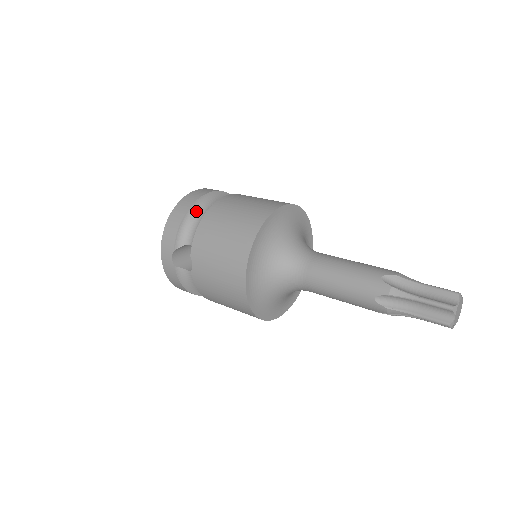
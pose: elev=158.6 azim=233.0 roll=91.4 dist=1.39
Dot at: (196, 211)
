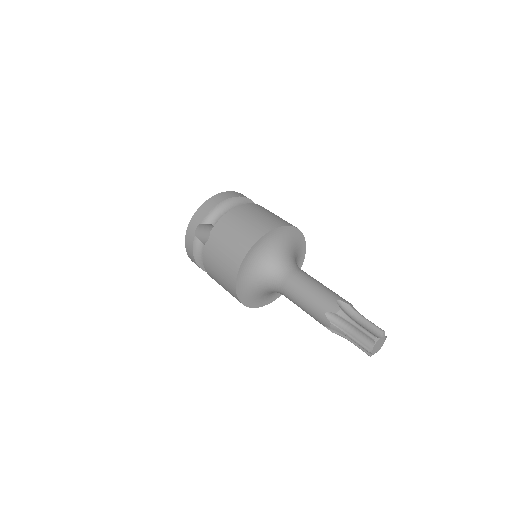
Dot at: (229, 204)
